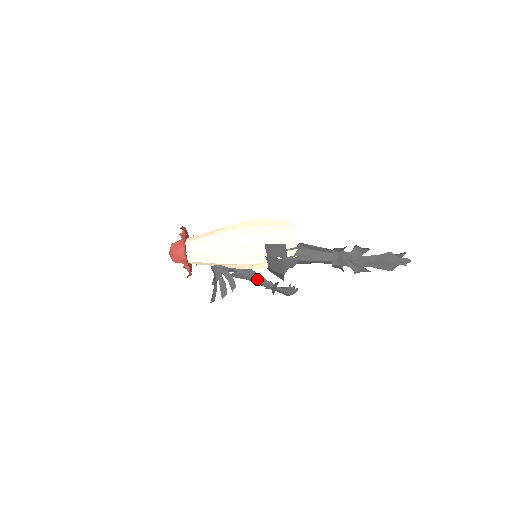
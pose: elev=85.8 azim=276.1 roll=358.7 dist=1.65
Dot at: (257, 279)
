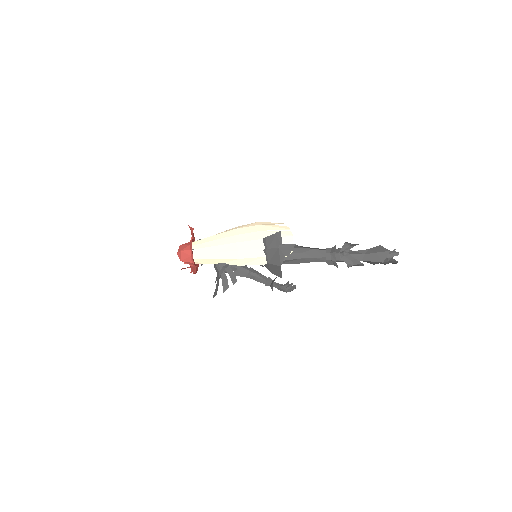
Dot at: (257, 275)
